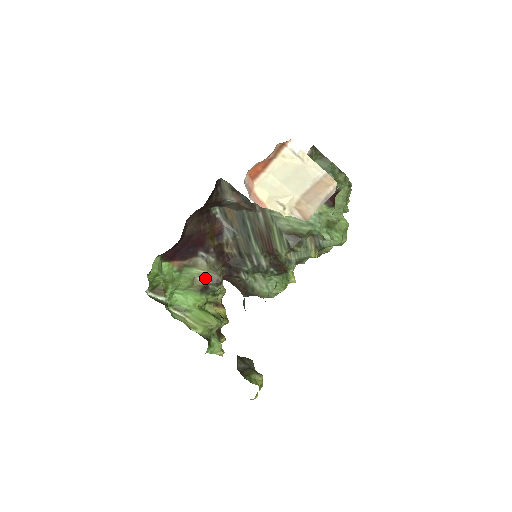
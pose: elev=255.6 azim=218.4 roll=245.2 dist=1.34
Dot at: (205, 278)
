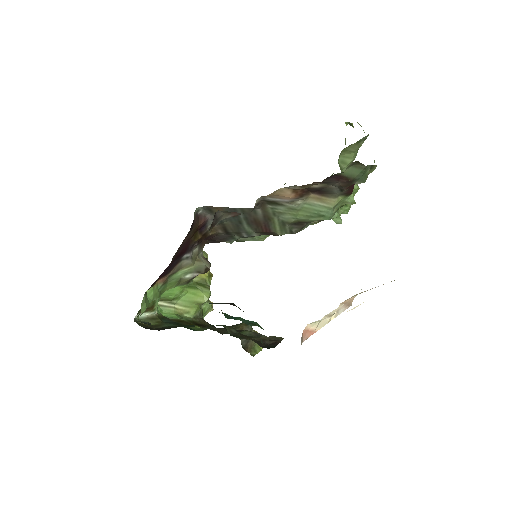
Dot at: (192, 273)
